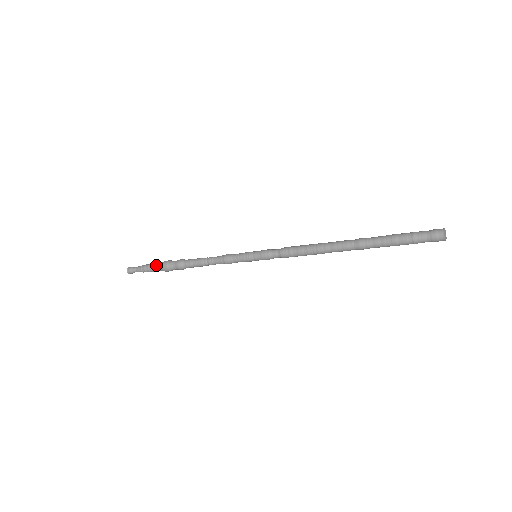
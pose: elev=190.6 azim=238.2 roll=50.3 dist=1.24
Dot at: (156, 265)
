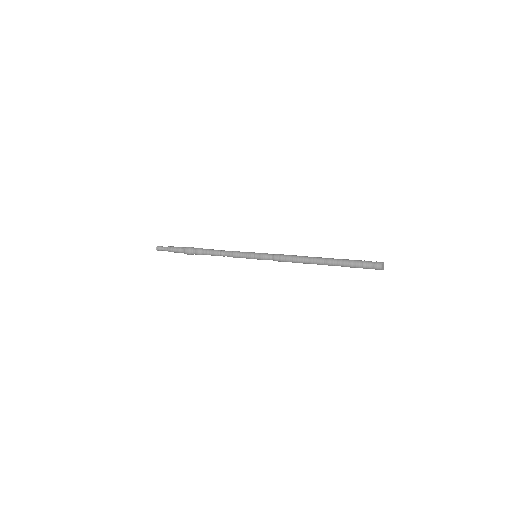
Dot at: (180, 251)
